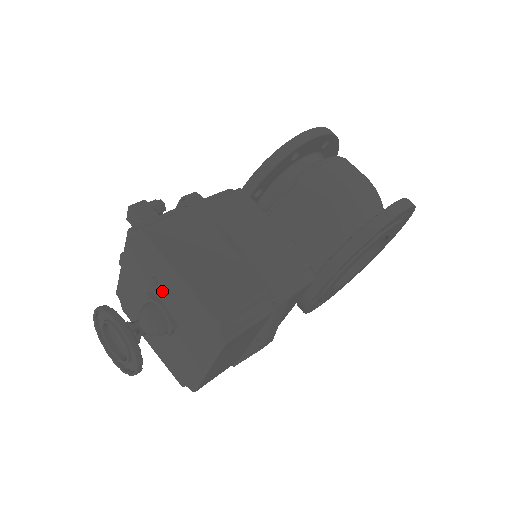
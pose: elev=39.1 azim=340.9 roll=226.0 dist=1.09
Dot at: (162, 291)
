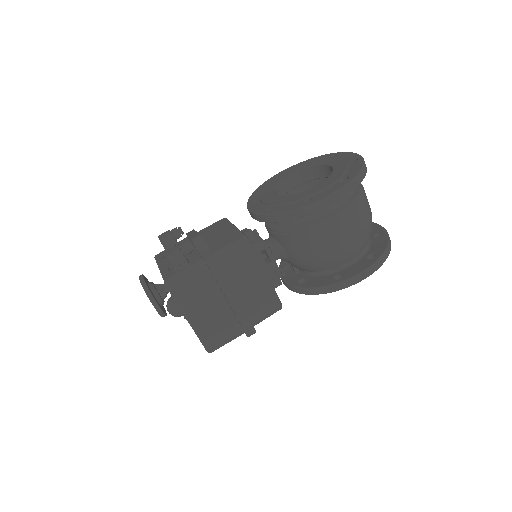
Dot at: occluded
